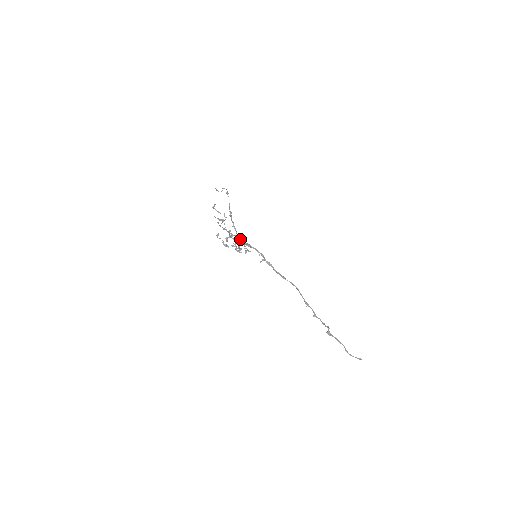
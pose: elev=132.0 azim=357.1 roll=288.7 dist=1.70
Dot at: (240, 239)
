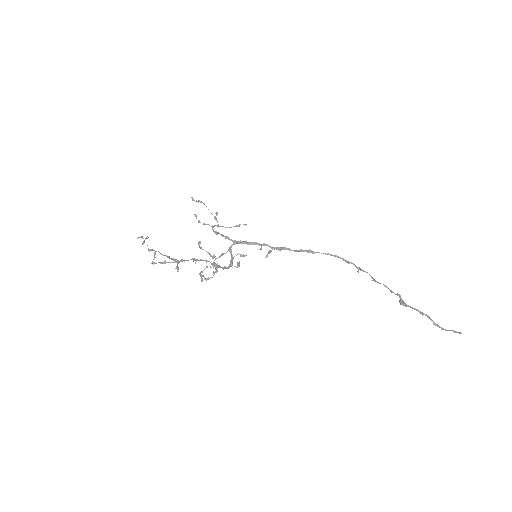
Dot at: (216, 269)
